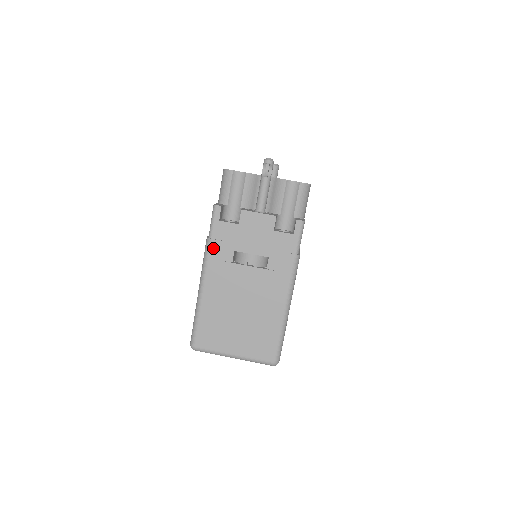
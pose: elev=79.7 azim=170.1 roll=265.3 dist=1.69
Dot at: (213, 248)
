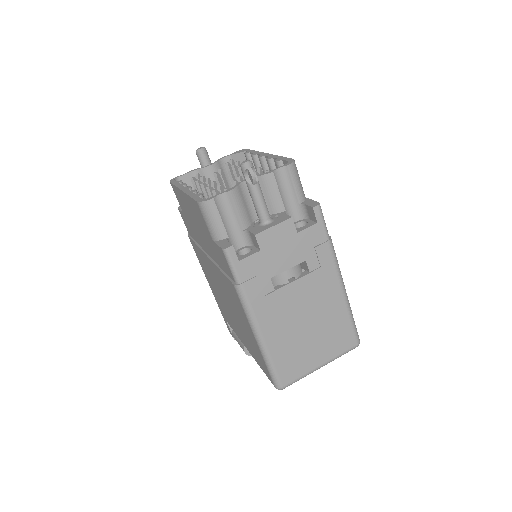
Dot at: (249, 291)
